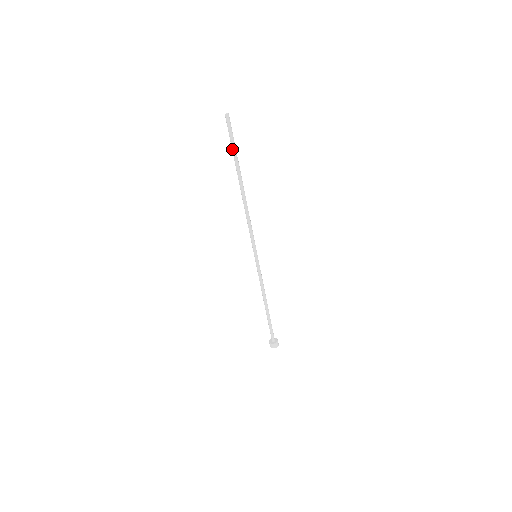
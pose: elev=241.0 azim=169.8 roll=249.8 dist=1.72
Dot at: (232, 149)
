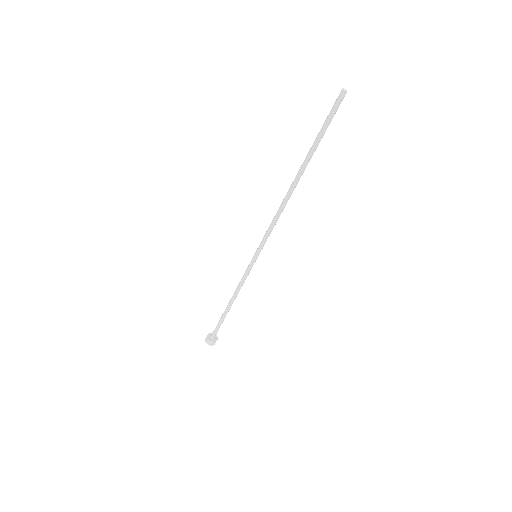
Dot at: (320, 135)
